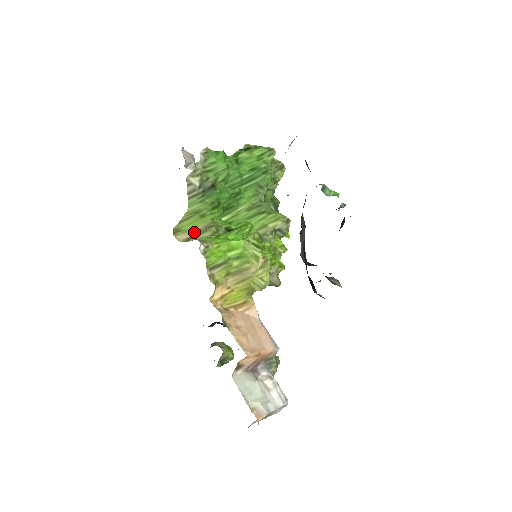
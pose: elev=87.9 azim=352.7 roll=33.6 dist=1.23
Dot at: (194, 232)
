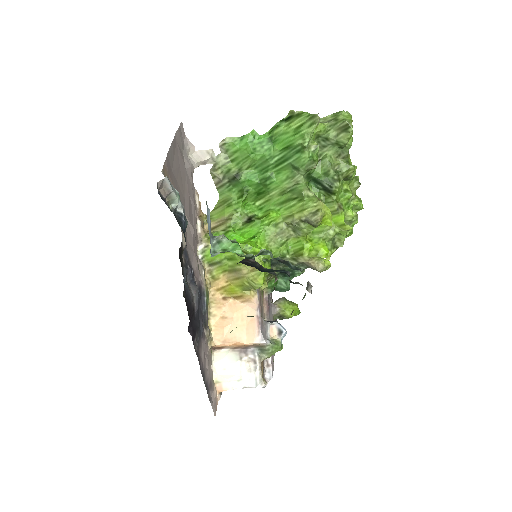
Dot at: (217, 222)
